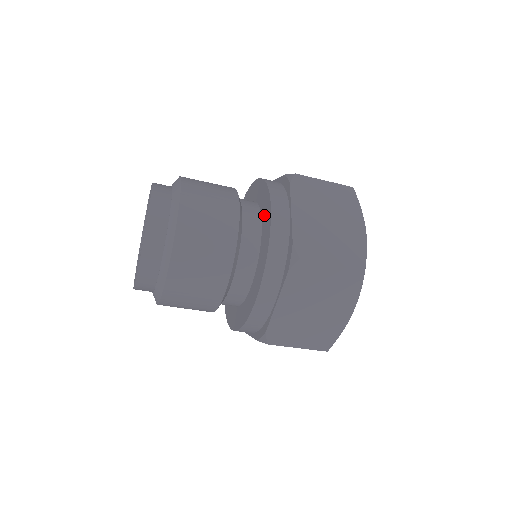
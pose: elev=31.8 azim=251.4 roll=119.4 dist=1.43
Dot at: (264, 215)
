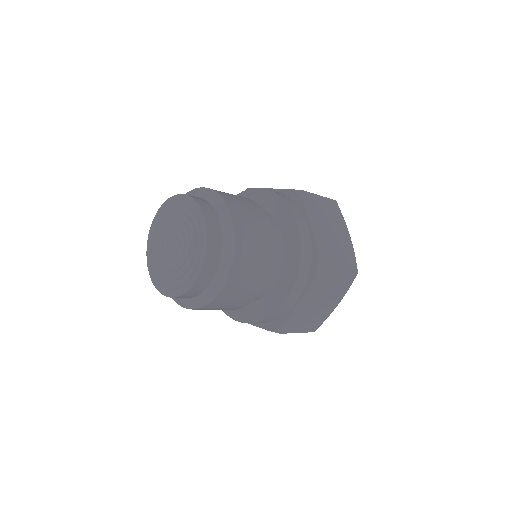
Dot at: (280, 285)
